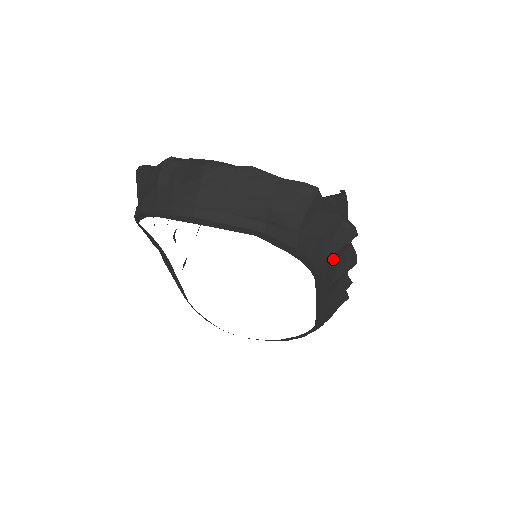
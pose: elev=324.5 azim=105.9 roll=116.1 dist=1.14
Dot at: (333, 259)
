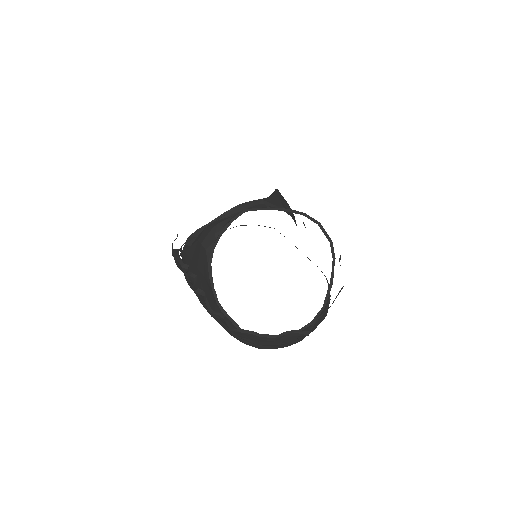
Dot at: occluded
